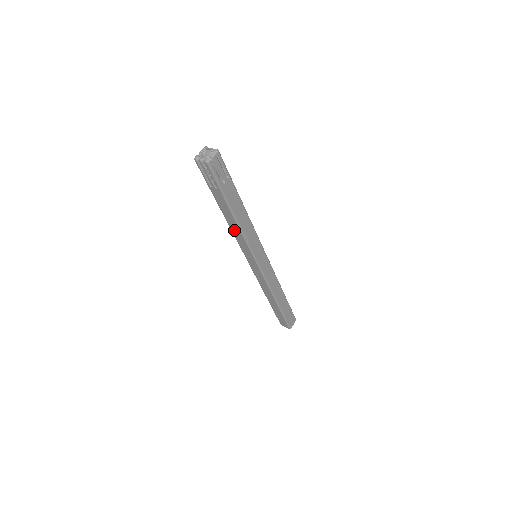
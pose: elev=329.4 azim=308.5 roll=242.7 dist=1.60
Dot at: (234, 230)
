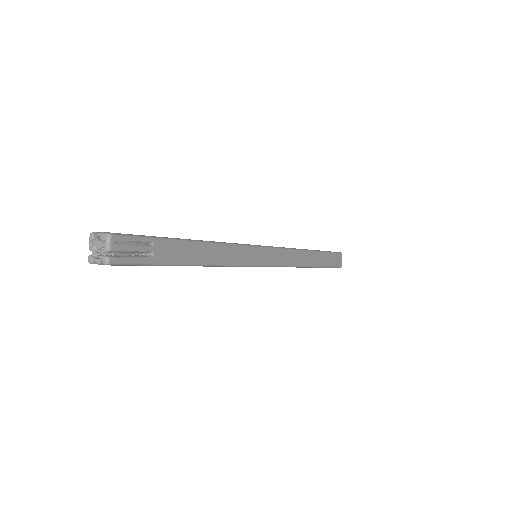
Dot at: occluded
